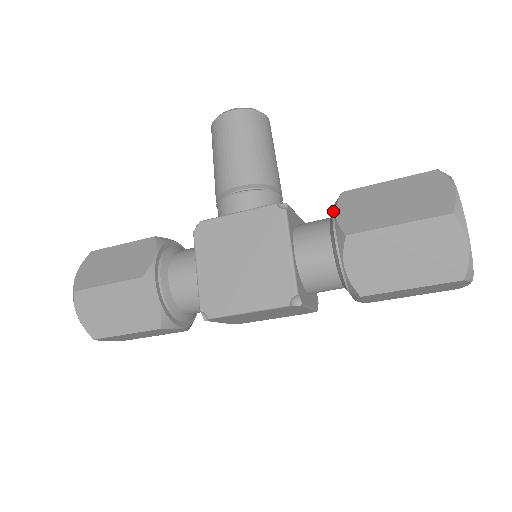
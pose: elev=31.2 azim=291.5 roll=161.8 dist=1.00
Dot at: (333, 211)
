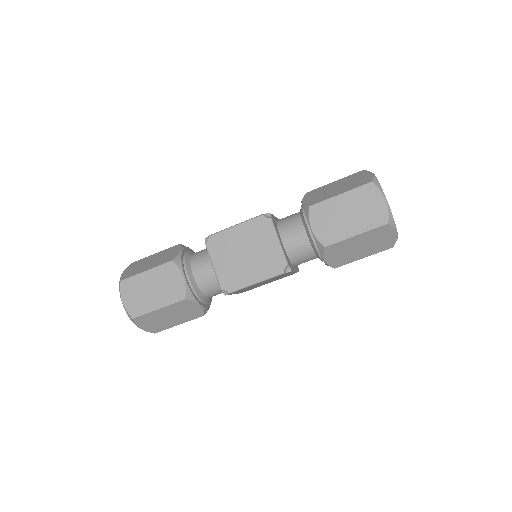
Dot at: occluded
